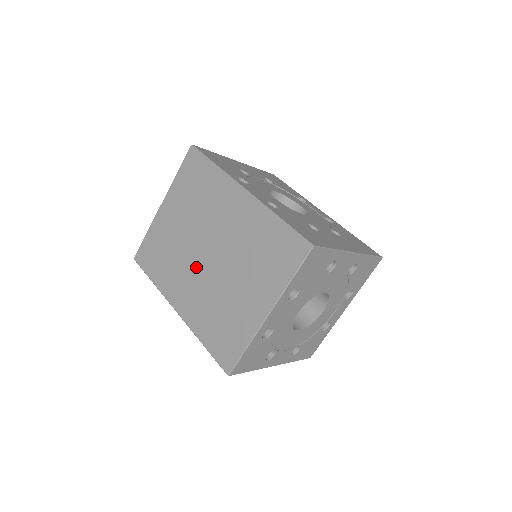
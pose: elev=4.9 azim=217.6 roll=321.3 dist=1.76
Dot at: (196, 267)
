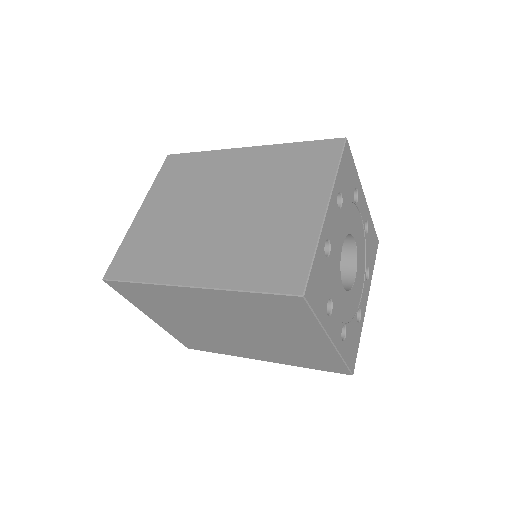
Dot at: (207, 229)
